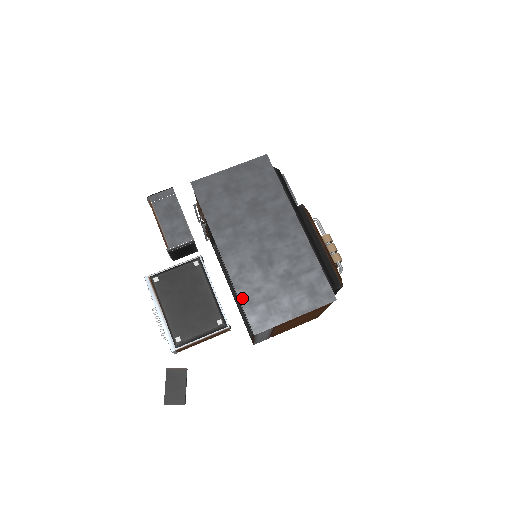
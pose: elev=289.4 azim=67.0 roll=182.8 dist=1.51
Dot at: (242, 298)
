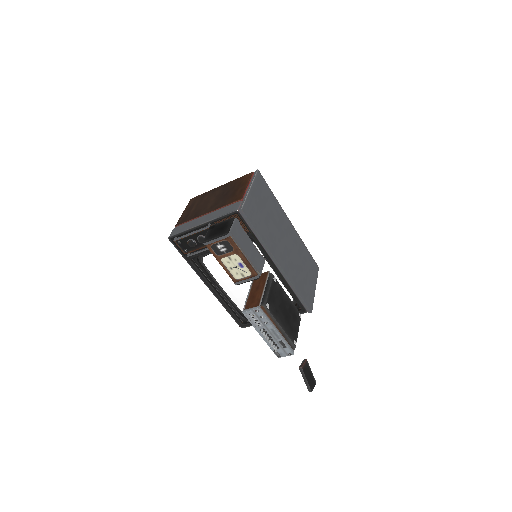
Dot at: (299, 291)
